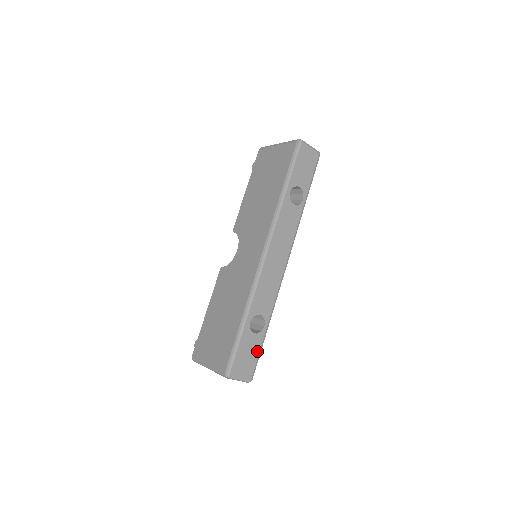
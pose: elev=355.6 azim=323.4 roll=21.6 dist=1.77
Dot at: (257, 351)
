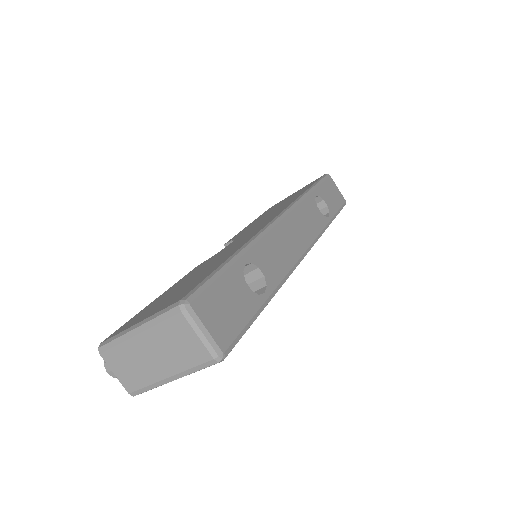
Dot at: (246, 316)
